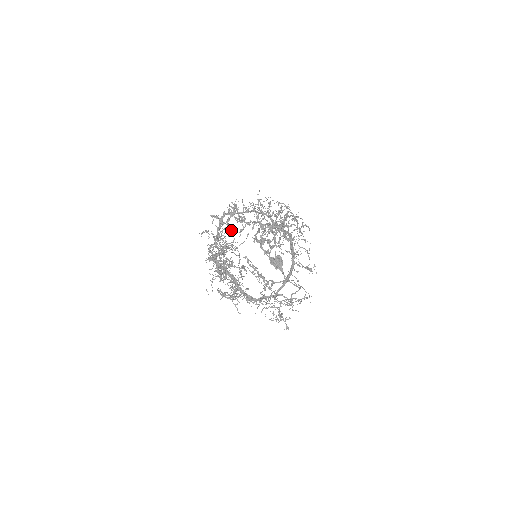
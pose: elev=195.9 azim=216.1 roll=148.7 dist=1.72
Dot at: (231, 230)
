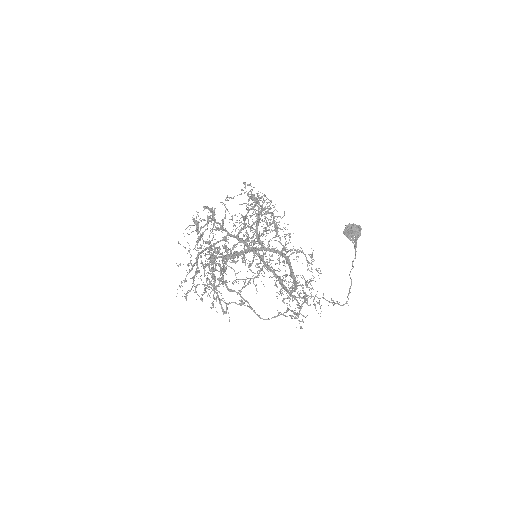
Dot at: (197, 242)
